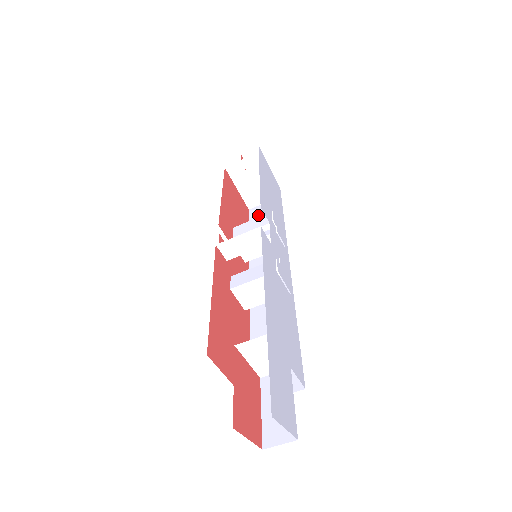
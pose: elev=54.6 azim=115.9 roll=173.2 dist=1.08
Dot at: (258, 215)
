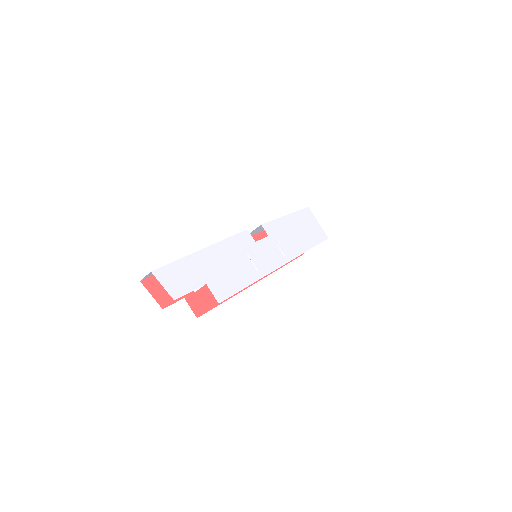
Dot at: occluded
